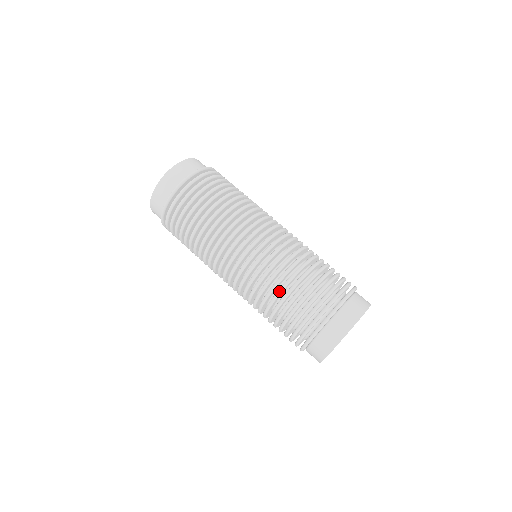
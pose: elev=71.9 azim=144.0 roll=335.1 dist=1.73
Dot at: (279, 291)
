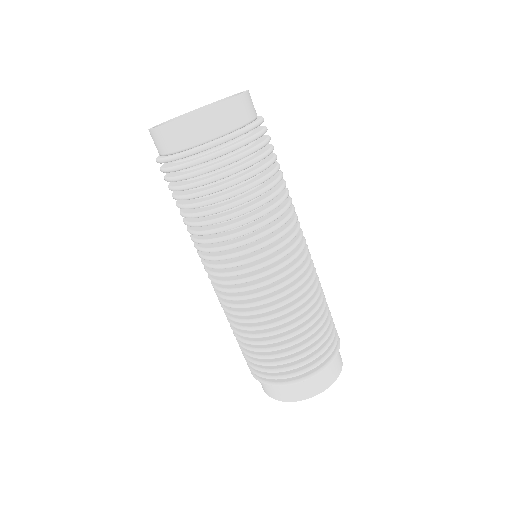
Dot at: (283, 331)
